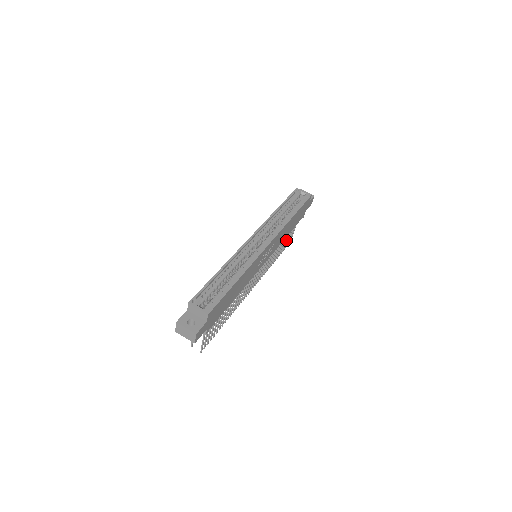
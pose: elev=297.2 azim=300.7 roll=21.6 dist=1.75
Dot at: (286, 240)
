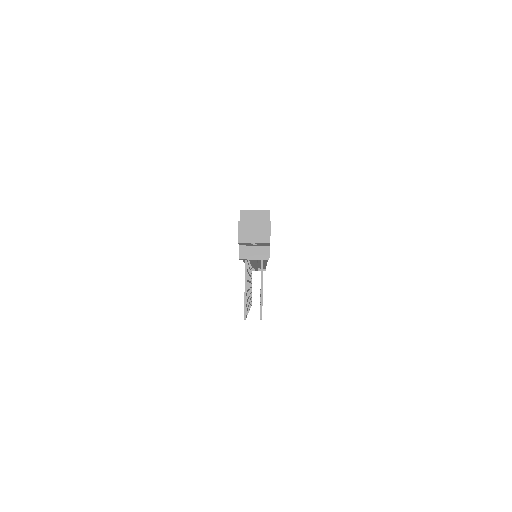
Dot at: occluded
